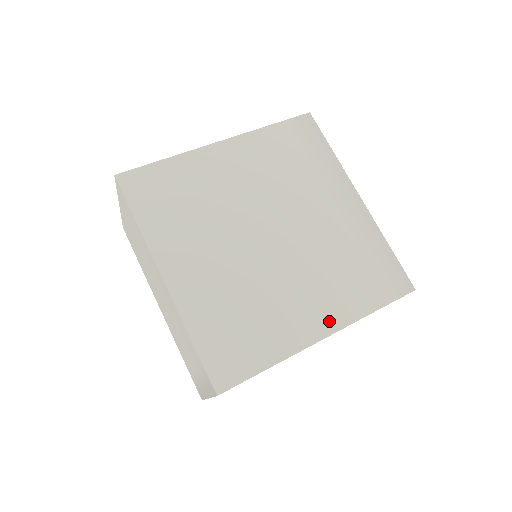
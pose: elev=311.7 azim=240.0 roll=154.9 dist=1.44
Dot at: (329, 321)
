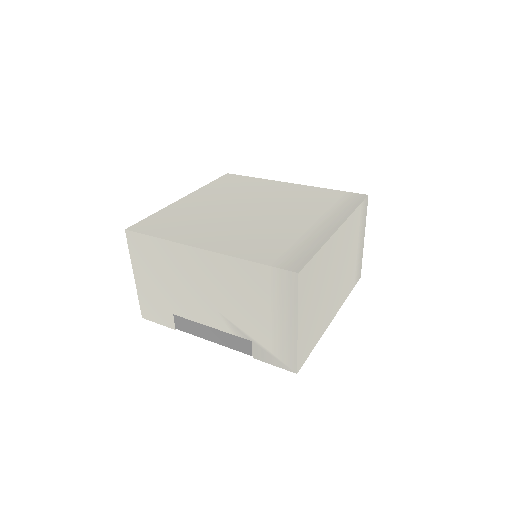
Dot at: (218, 246)
